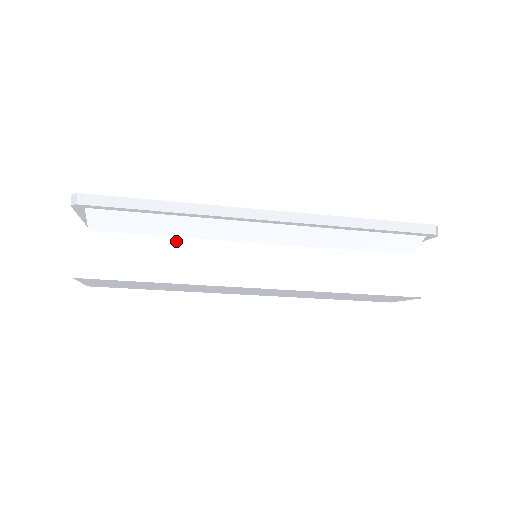
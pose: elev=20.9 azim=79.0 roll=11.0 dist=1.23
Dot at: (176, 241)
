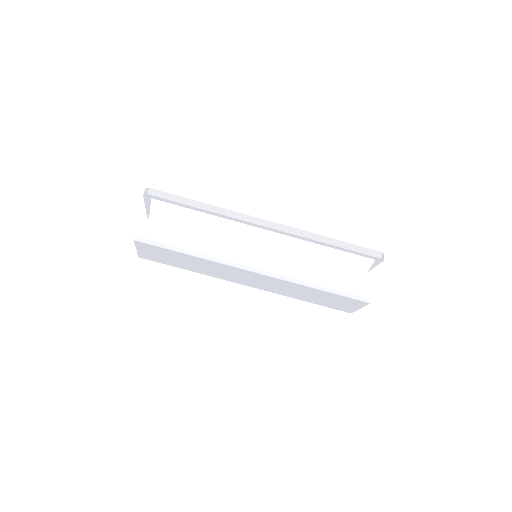
Dot at: (204, 232)
